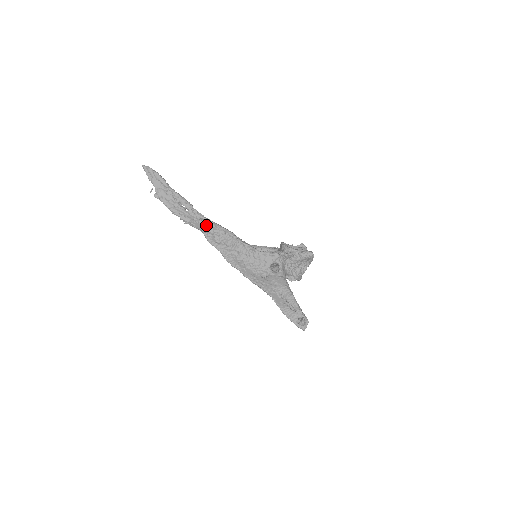
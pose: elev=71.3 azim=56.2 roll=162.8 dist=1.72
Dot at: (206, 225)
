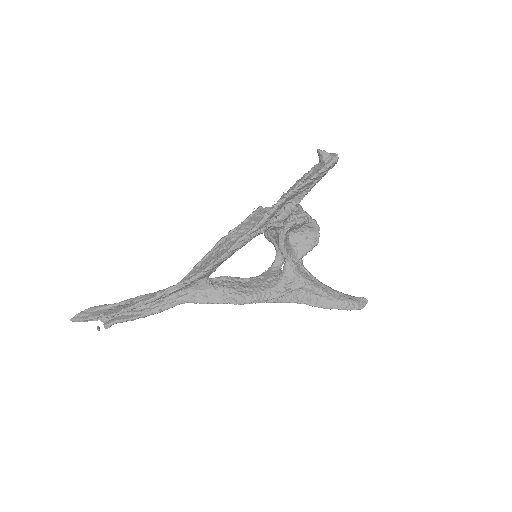
Dot at: occluded
